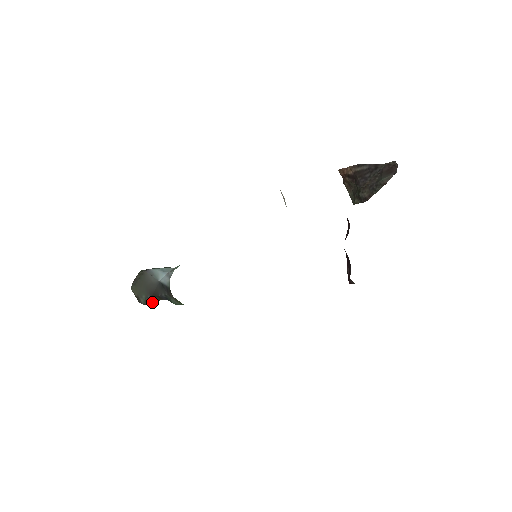
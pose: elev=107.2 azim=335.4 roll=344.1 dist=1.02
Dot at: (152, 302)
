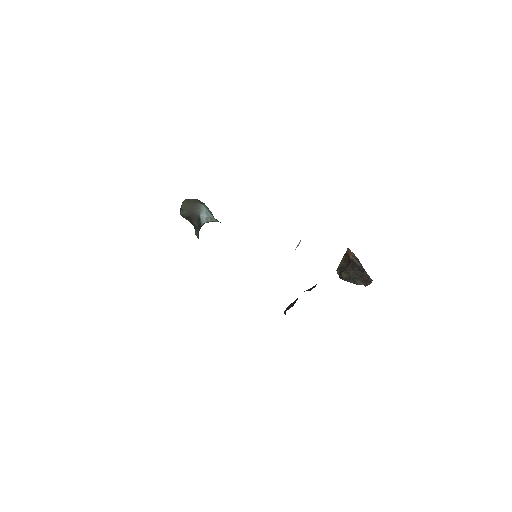
Dot at: (186, 218)
